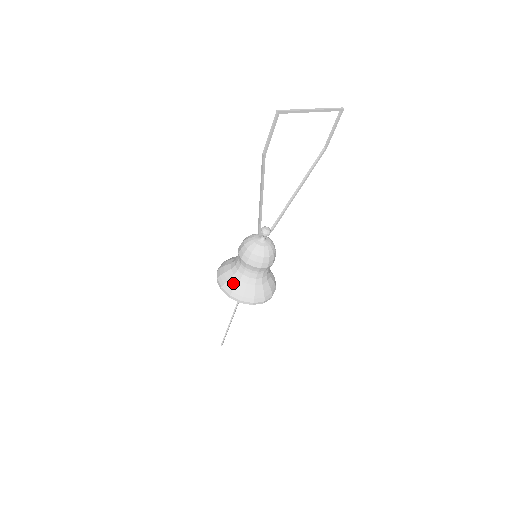
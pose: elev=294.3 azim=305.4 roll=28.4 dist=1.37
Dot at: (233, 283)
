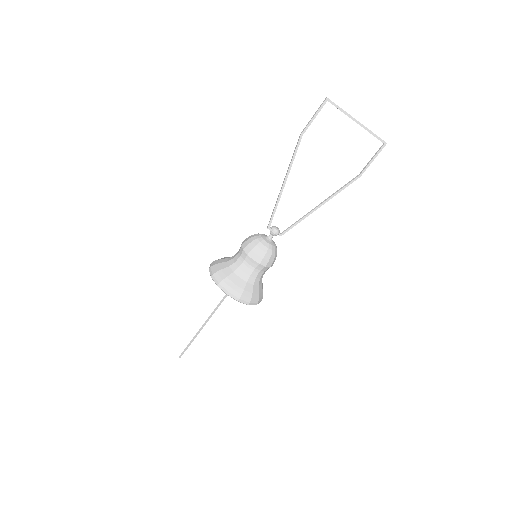
Dot at: (222, 266)
